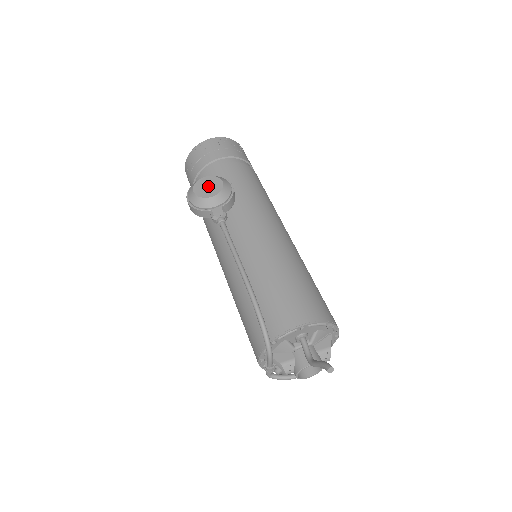
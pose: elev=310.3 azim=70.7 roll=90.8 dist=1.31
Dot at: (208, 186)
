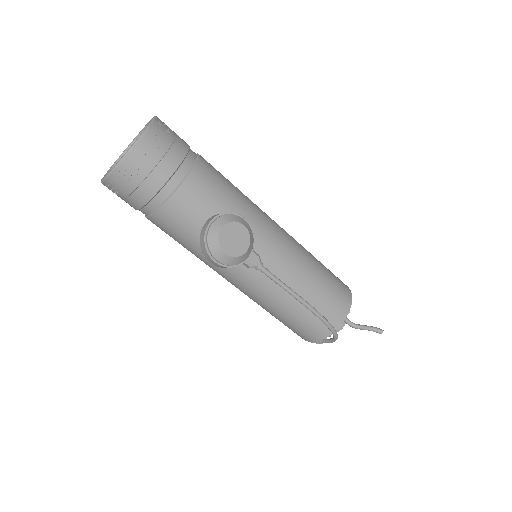
Dot at: (234, 239)
